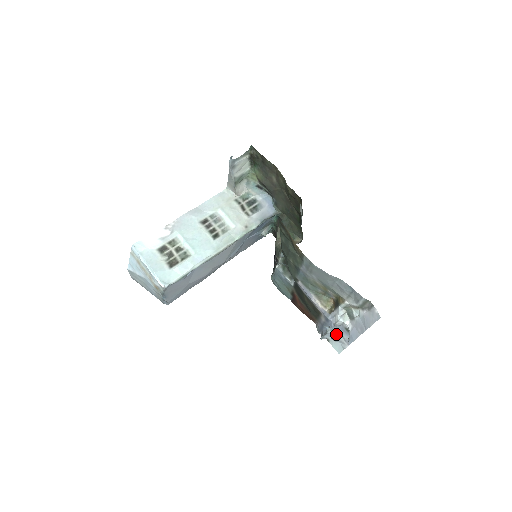
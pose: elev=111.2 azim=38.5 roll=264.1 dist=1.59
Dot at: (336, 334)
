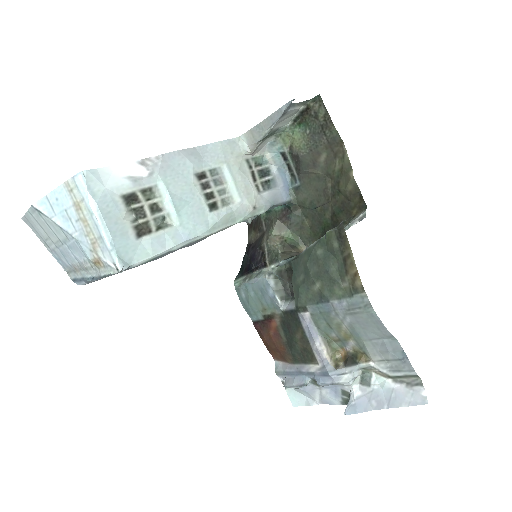
Dot at: (313, 388)
